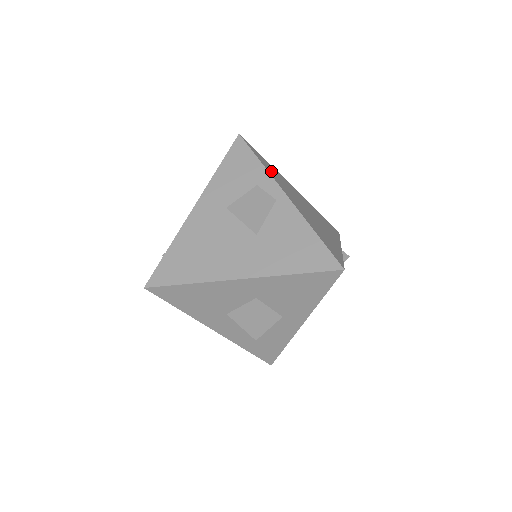
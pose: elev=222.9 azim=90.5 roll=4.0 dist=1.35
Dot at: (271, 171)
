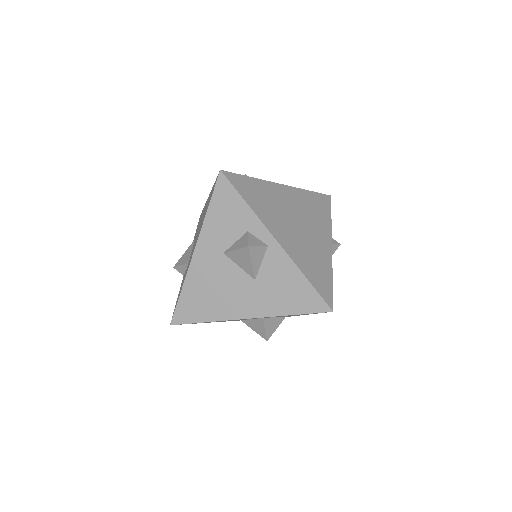
Dot at: (258, 203)
